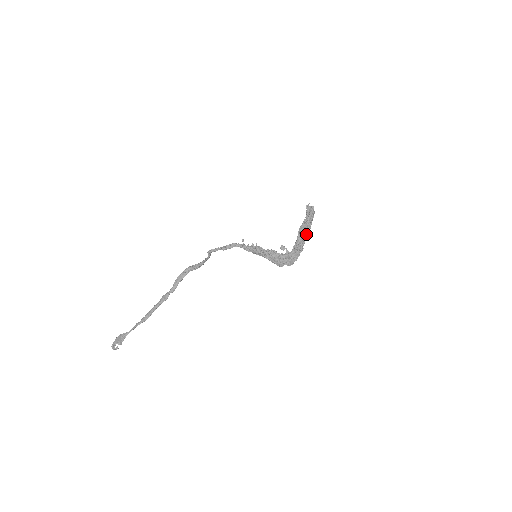
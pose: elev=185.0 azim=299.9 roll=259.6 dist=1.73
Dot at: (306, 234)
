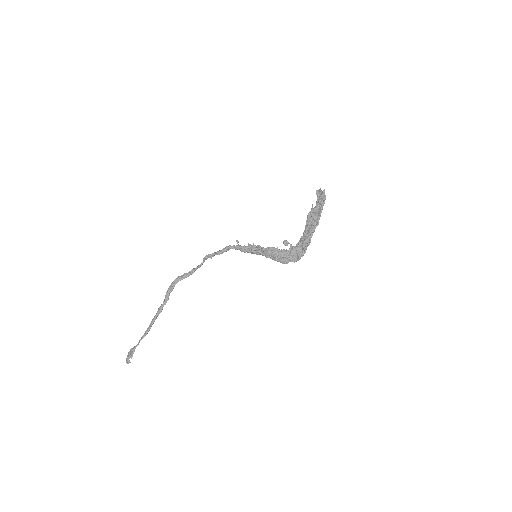
Dot at: (313, 223)
